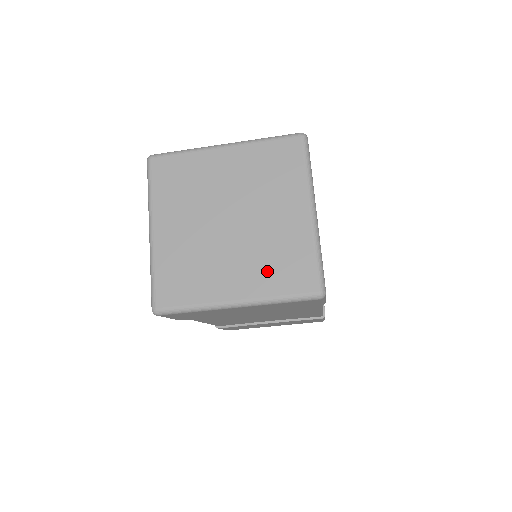
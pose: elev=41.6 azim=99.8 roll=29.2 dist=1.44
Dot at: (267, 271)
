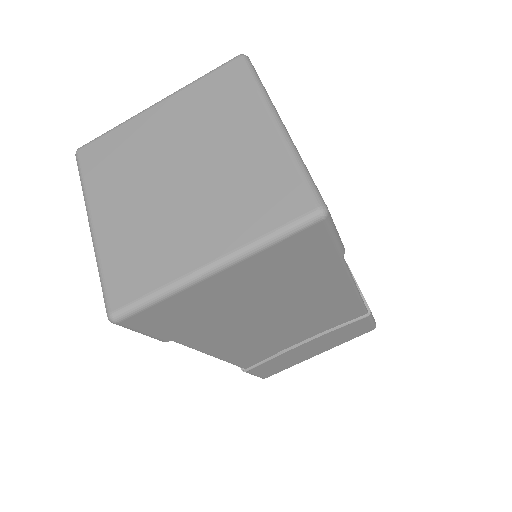
Dot at: (241, 211)
